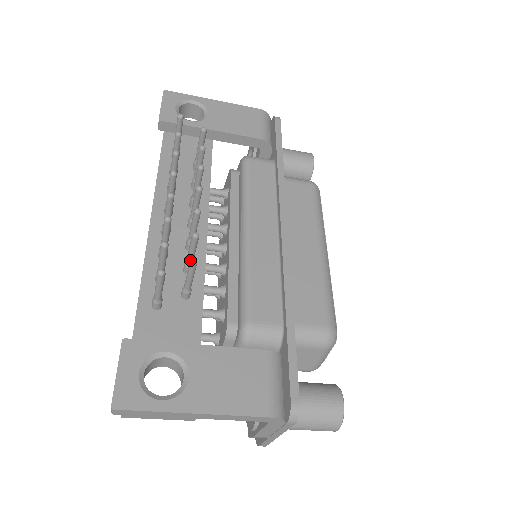
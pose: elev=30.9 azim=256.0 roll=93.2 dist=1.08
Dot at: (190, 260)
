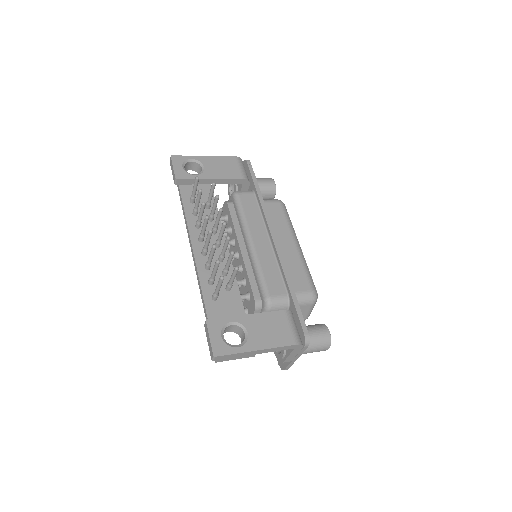
Dot at: (235, 268)
